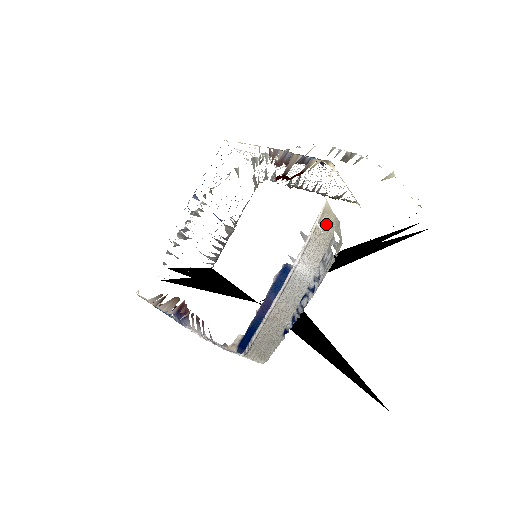
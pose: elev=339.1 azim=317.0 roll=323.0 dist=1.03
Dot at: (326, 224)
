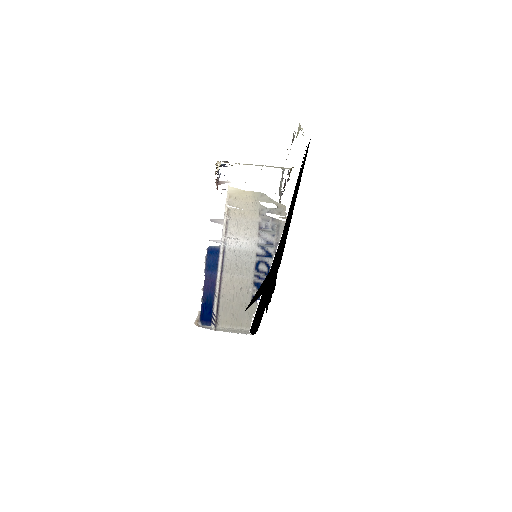
Dot at: (242, 202)
